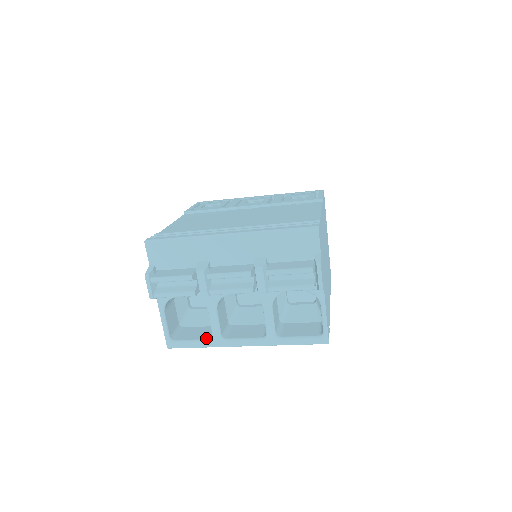
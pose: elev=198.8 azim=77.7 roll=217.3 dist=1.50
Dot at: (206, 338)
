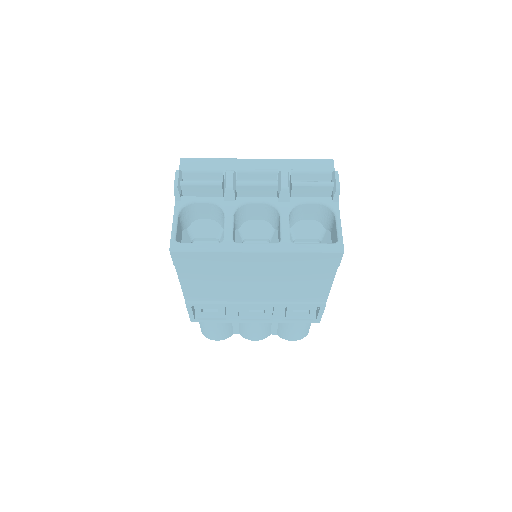
Dot at: (215, 243)
